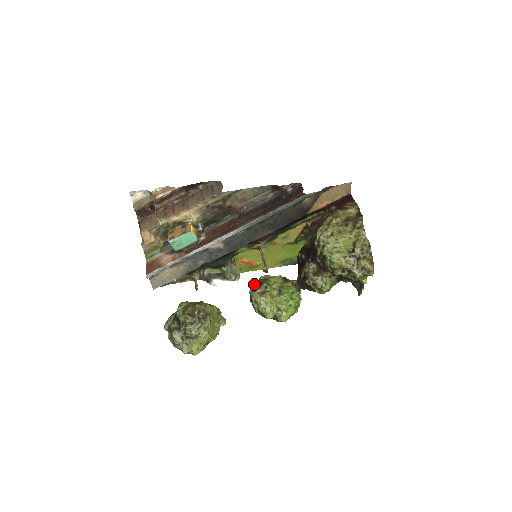
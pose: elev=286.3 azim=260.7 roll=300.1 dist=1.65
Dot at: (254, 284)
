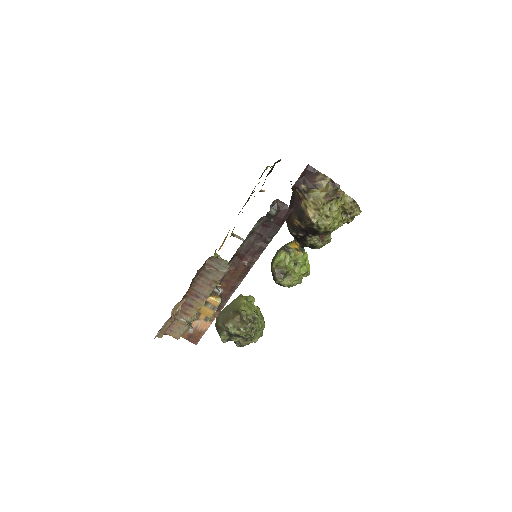
Dot at: (277, 277)
